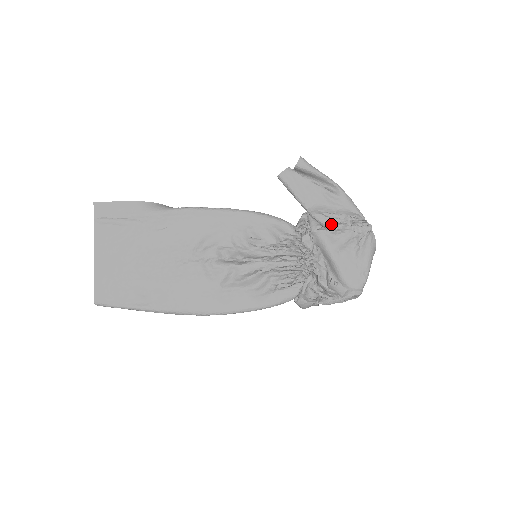
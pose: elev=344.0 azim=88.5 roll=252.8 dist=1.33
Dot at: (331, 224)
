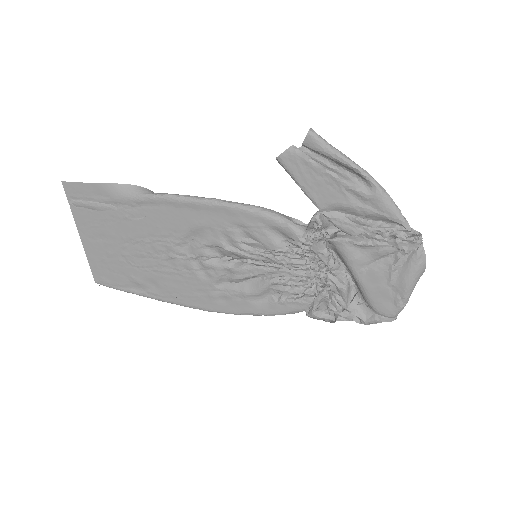
Dot at: (355, 234)
